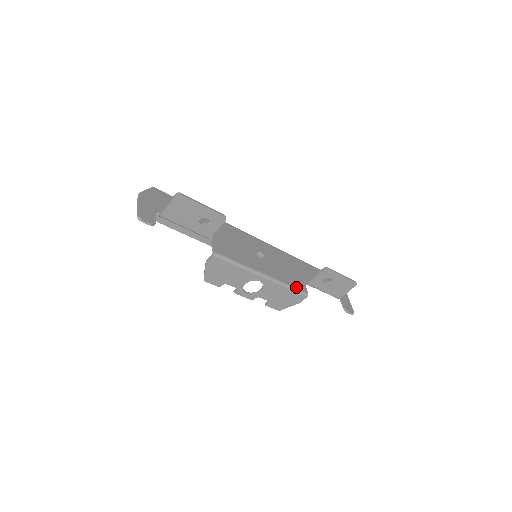
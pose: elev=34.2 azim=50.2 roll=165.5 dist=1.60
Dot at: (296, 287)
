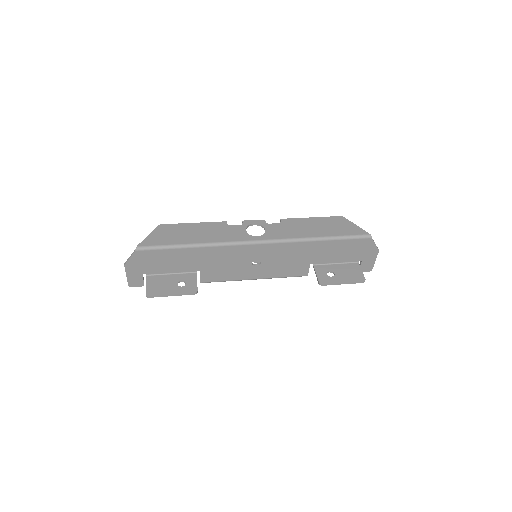
Dot at: (293, 276)
